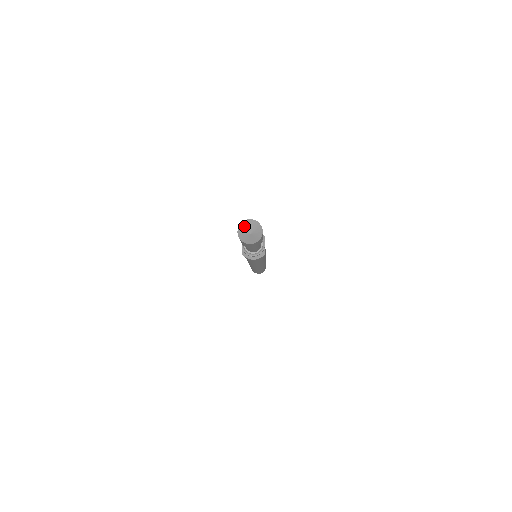
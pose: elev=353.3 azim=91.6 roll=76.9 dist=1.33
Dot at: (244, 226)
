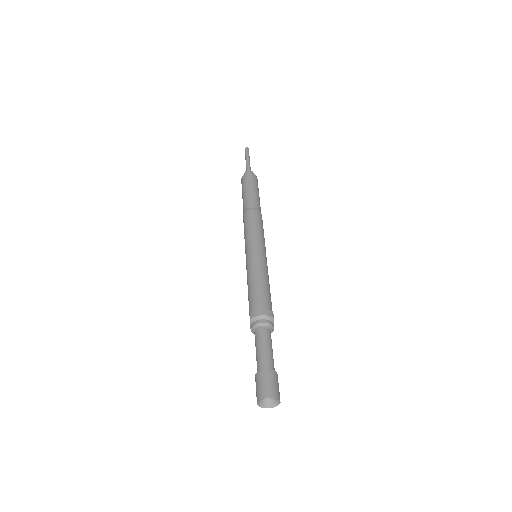
Dot at: (263, 397)
